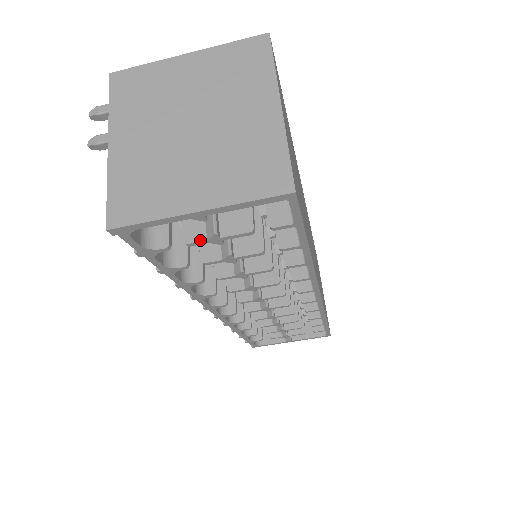
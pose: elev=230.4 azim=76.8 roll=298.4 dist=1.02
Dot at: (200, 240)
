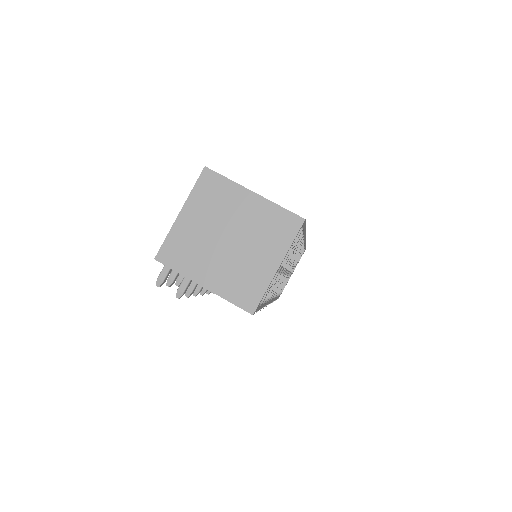
Dot at: (276, 277)
